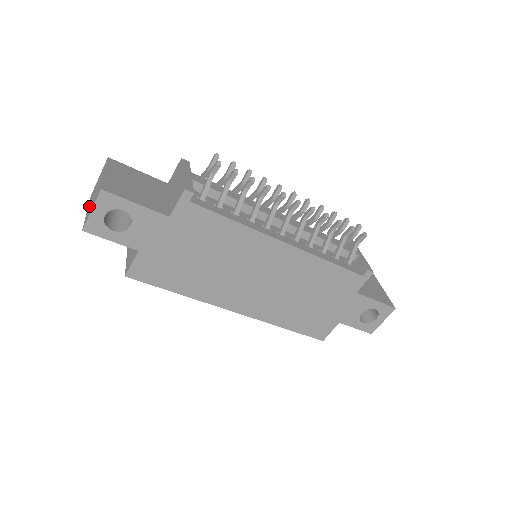
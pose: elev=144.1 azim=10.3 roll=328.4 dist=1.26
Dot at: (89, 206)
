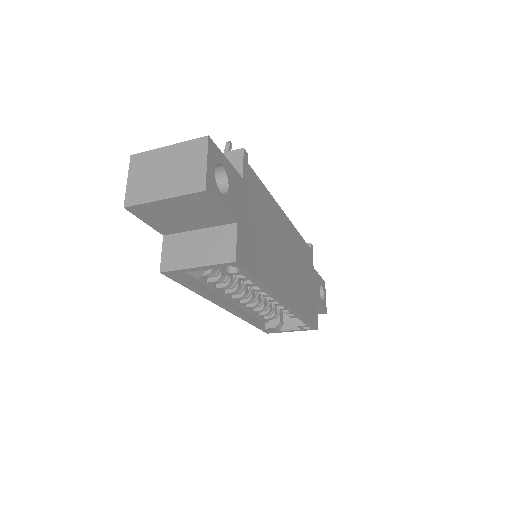
Dot at: (167, 188)
